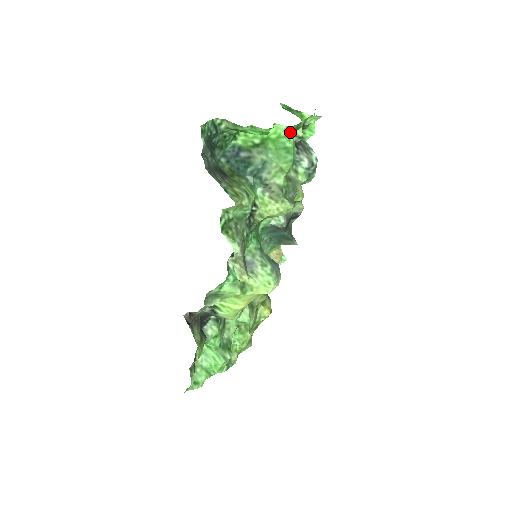
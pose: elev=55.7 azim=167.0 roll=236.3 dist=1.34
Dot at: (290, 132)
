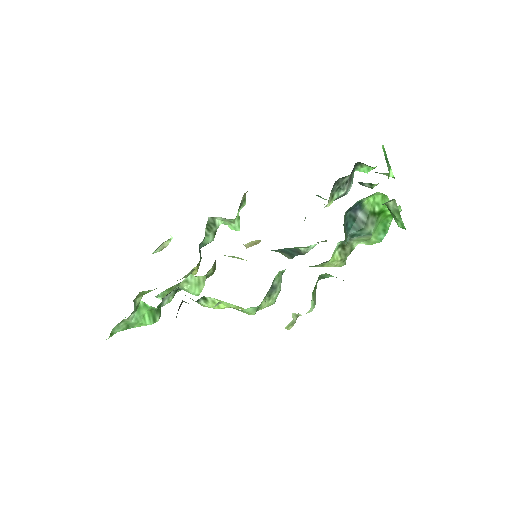
Dot at: occluded
